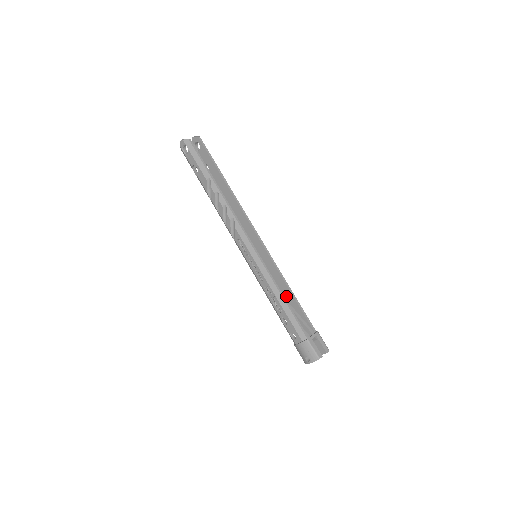
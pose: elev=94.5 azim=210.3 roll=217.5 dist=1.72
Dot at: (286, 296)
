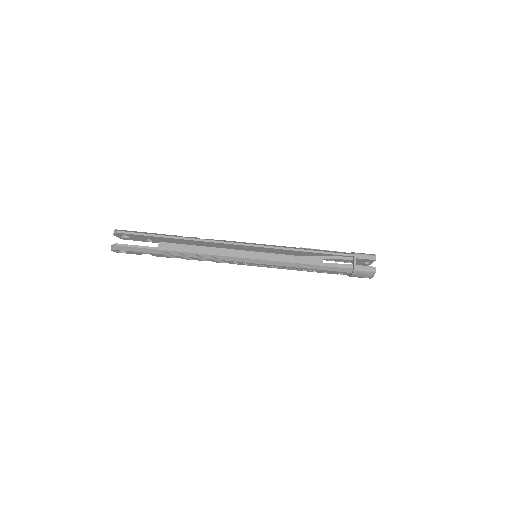
Dot at: (306, 255)
